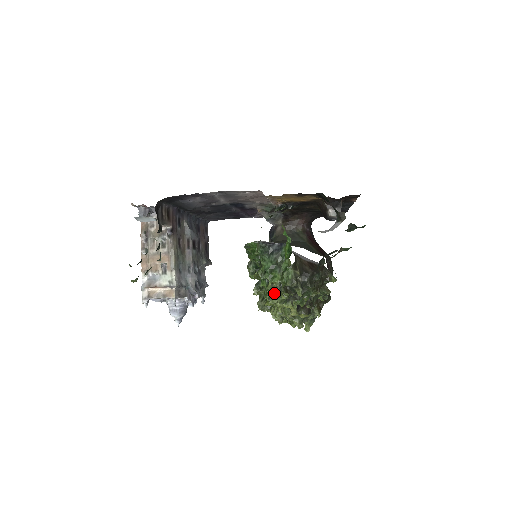
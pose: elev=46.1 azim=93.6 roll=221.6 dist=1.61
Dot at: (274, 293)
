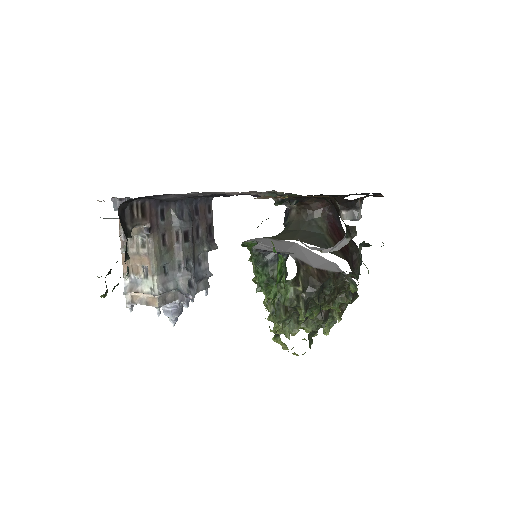
Dot at: (270, 311)
